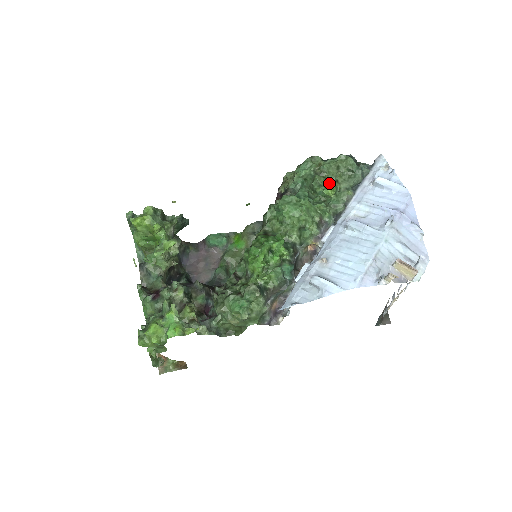
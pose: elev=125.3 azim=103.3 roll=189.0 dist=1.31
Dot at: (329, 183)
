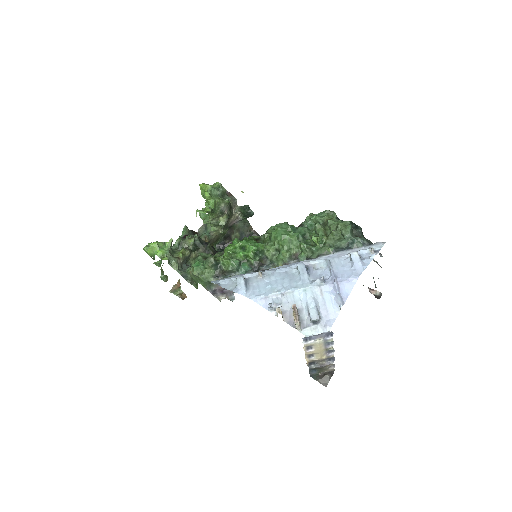
Dot at: (323, 234)
